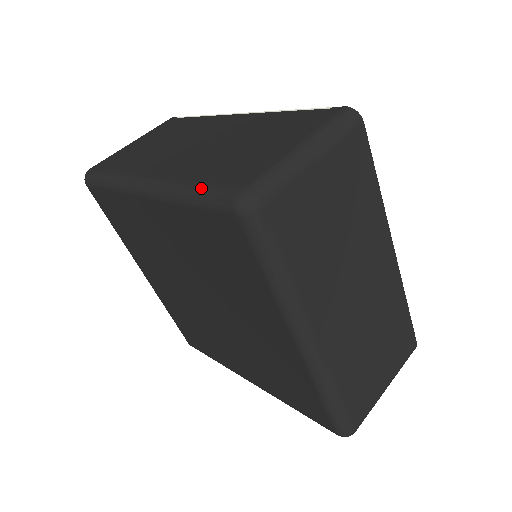
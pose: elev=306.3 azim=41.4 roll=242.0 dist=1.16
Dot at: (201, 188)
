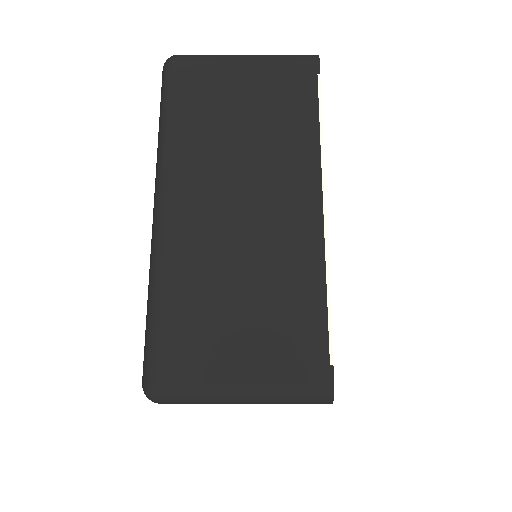
Dot at: (154, 321)
